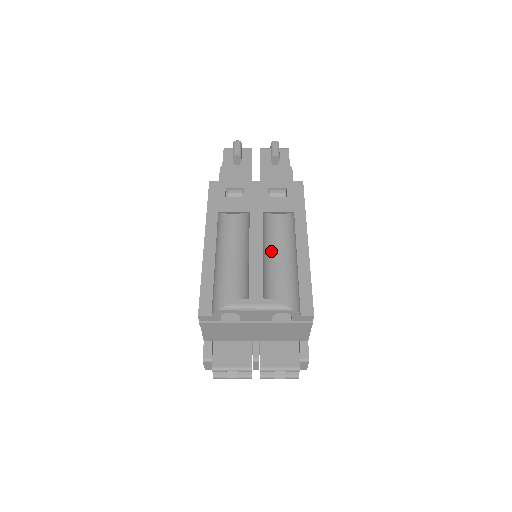
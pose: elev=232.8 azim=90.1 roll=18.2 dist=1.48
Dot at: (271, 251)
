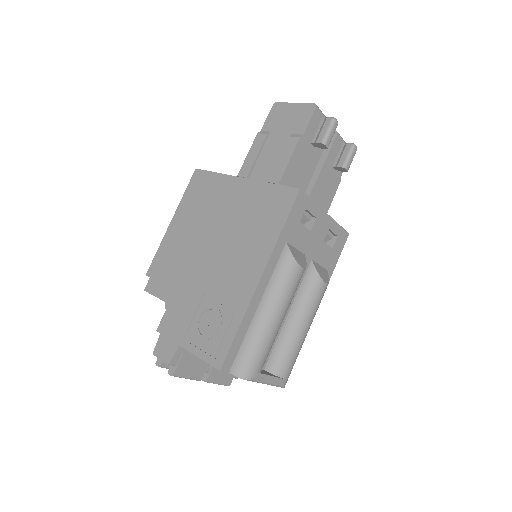
Dot at: (301, 323)
